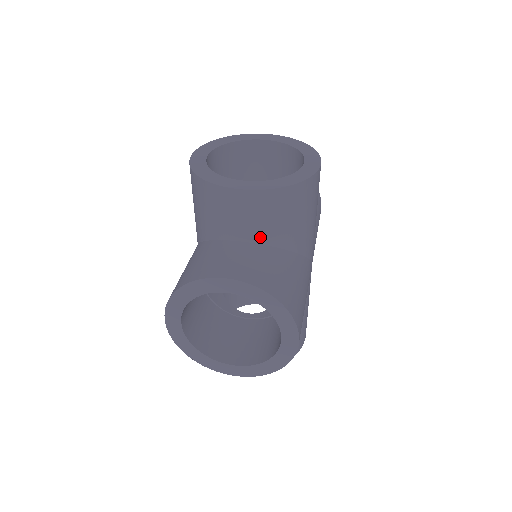
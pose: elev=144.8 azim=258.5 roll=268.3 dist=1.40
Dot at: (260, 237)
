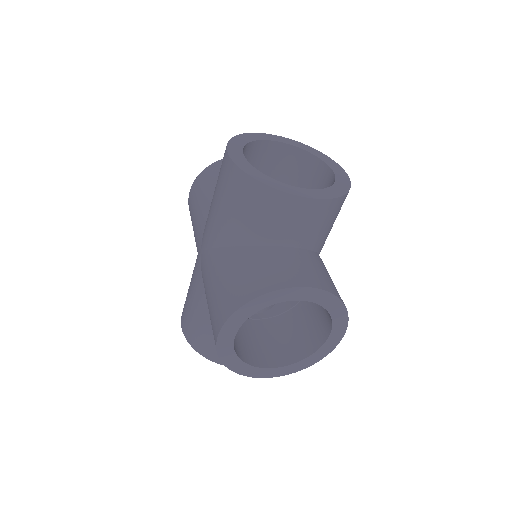
Dot at: occluded
